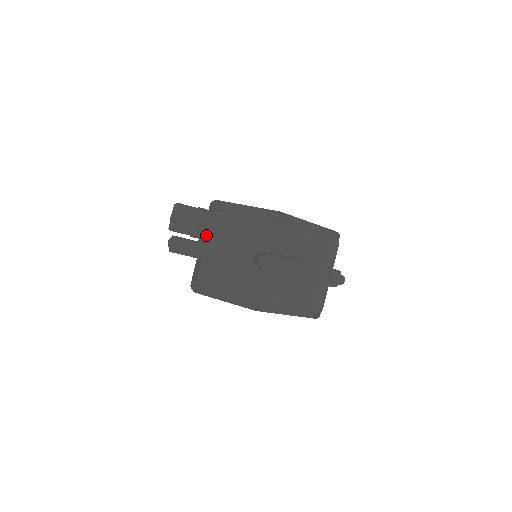
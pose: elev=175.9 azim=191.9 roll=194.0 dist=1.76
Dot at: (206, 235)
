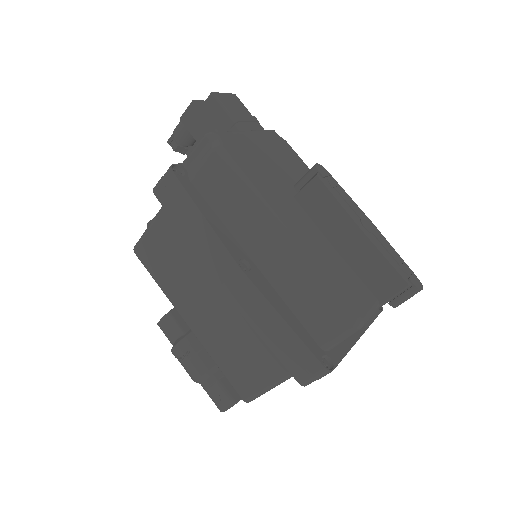
Dot at: occluded
